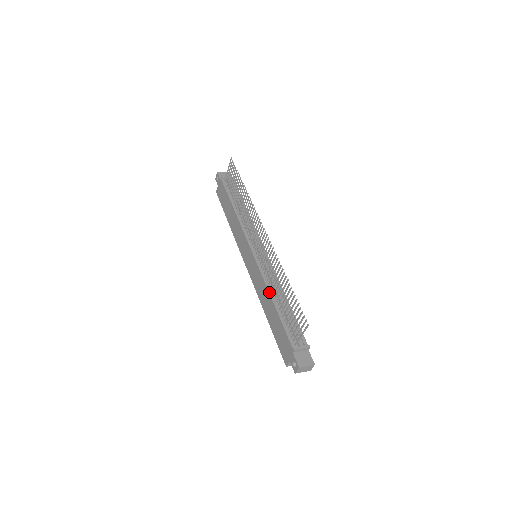
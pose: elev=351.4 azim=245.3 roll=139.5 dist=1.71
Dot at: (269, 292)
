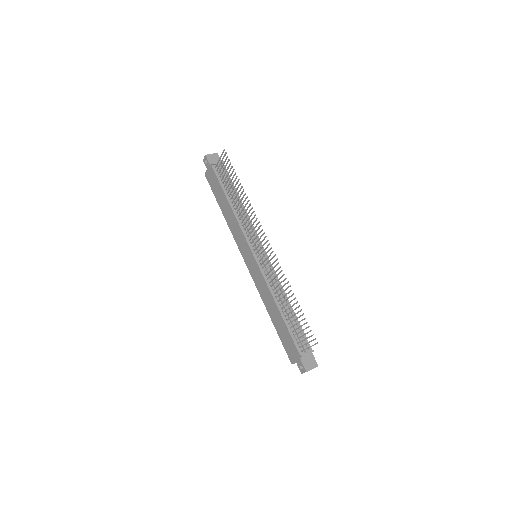
Dot at: (274, 299)
